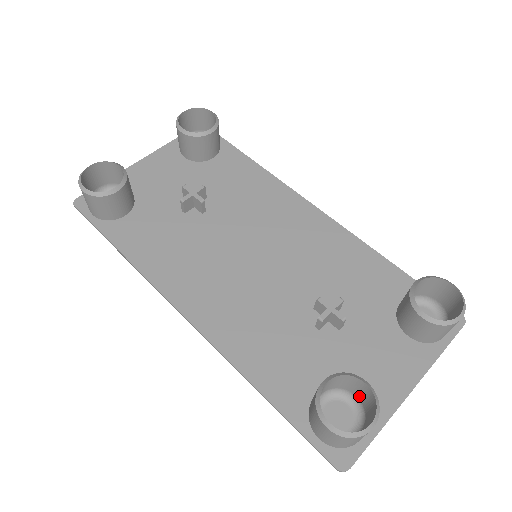
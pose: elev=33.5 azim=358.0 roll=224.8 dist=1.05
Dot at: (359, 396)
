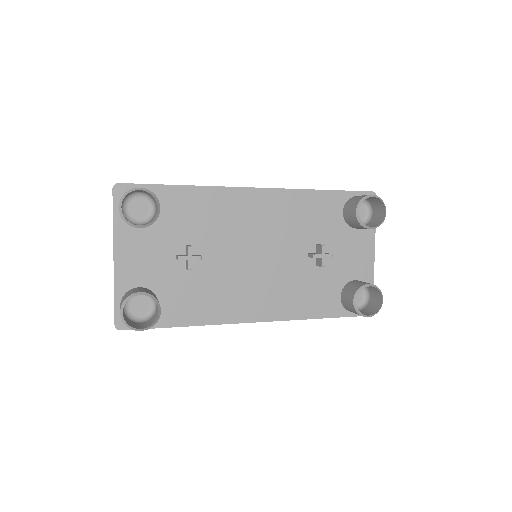
Dot at: occluded
